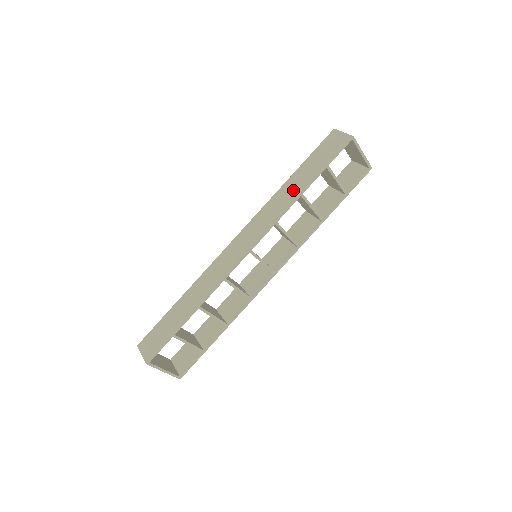
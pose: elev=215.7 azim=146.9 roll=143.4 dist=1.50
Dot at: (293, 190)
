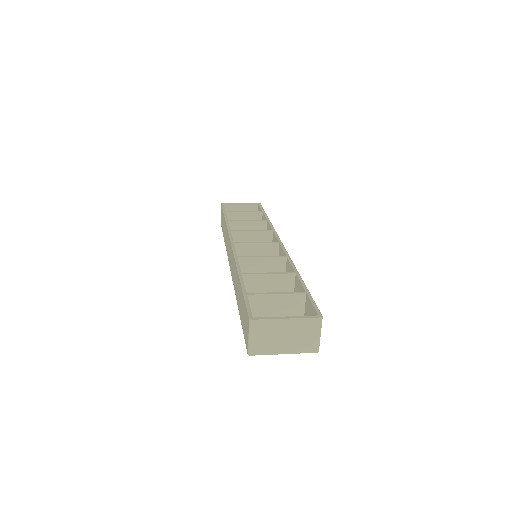
Dot at: (237, 292)
